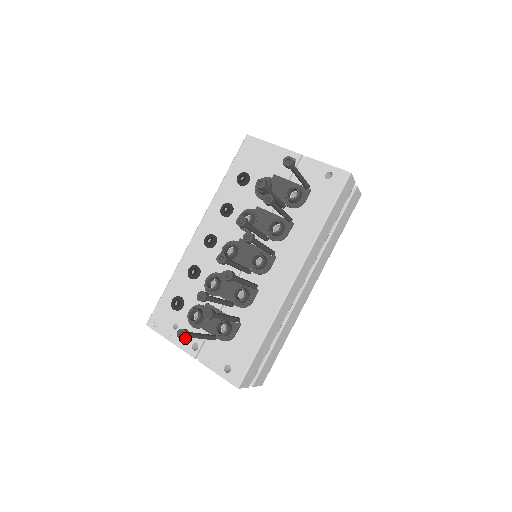
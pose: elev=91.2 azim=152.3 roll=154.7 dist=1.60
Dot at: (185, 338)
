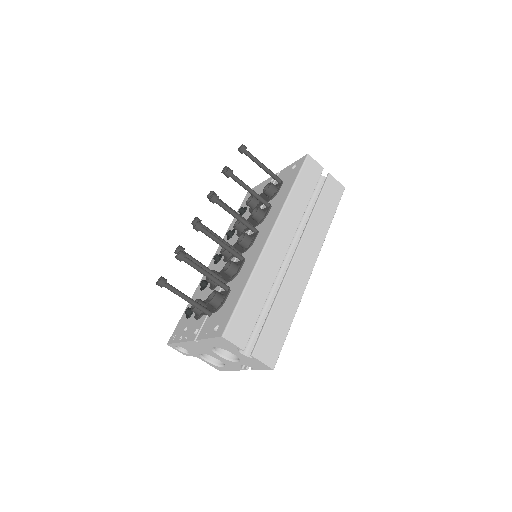
Dot at: (162, 283)
